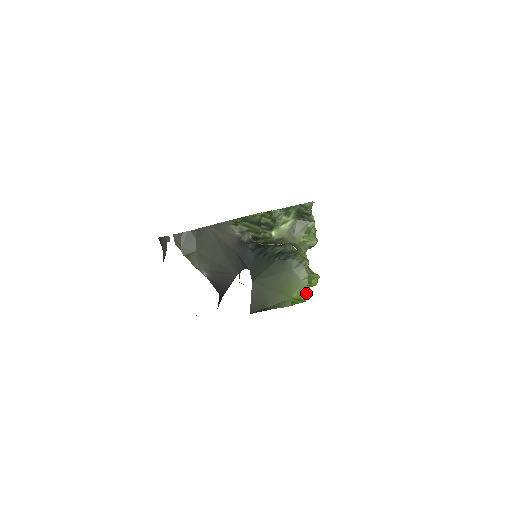
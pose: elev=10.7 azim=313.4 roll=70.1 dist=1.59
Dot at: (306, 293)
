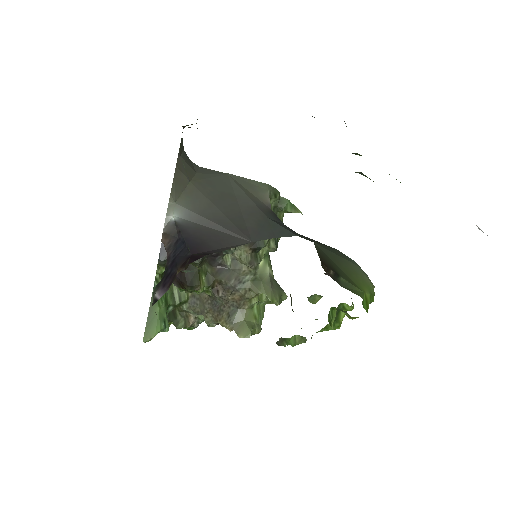
Dot at: occluded
